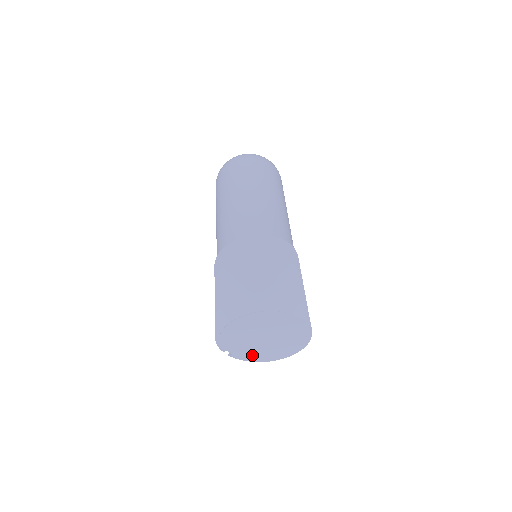
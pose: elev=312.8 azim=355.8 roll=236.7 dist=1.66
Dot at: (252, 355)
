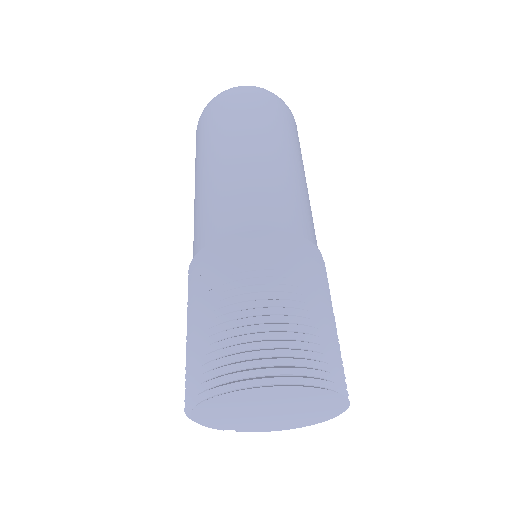
Dot at: (270, 426)
